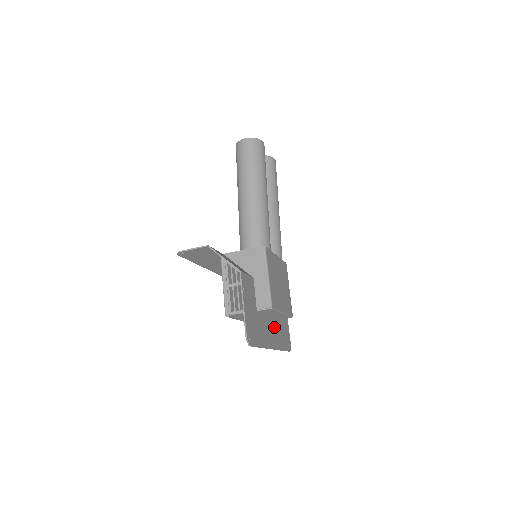
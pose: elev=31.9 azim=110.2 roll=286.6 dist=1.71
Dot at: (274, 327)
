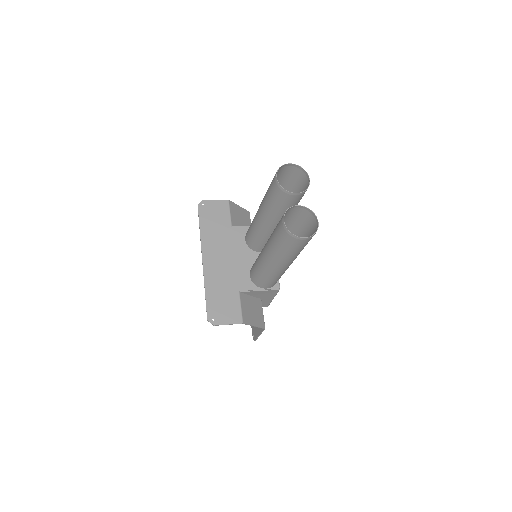
Dot at: occluded
